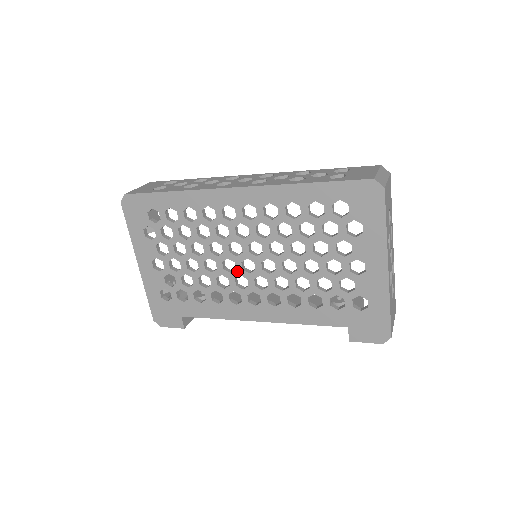
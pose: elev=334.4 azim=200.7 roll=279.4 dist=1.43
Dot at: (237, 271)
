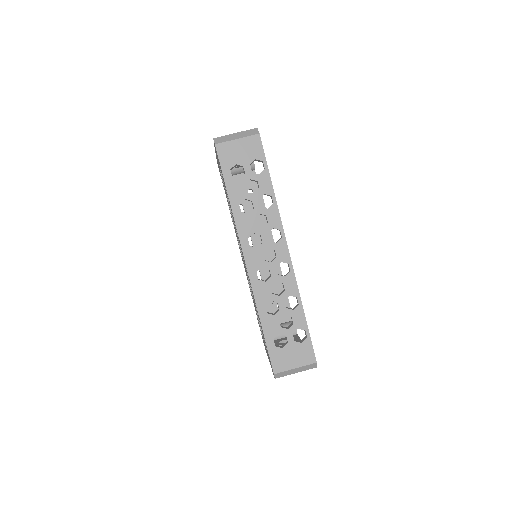
Dot at: occluded
